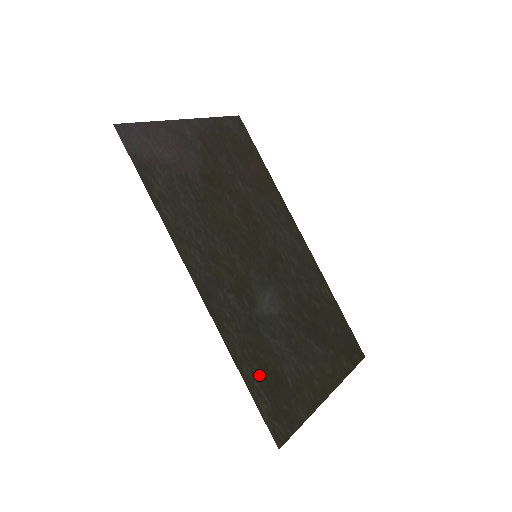
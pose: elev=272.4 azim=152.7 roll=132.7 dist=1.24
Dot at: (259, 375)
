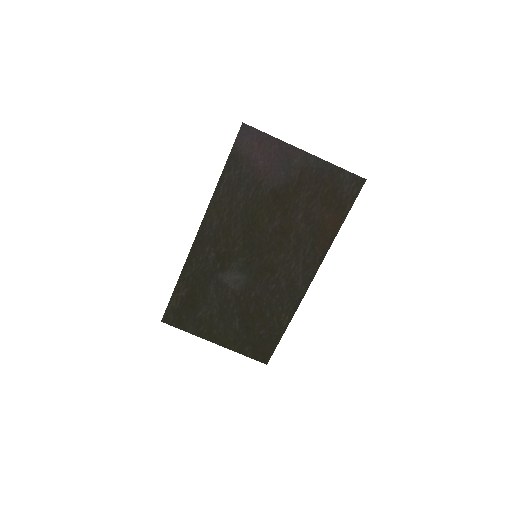
Dot at: (186, 293)
